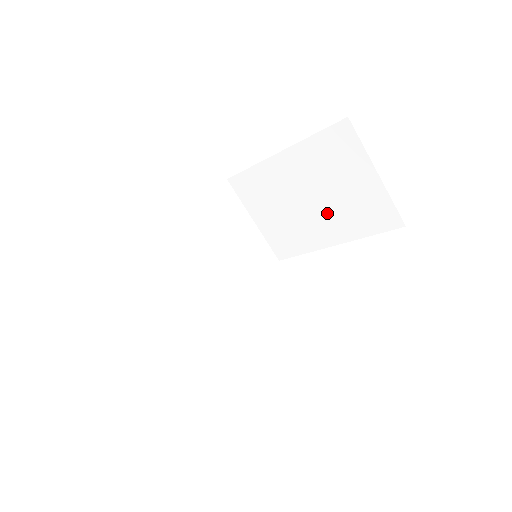
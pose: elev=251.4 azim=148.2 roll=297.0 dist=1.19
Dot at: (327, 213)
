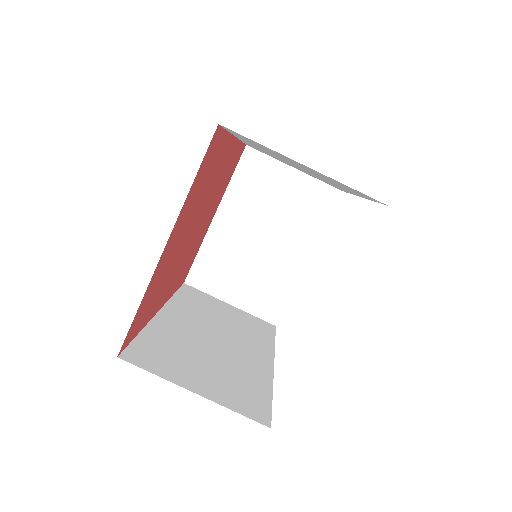
Dot at: (283, 236)
